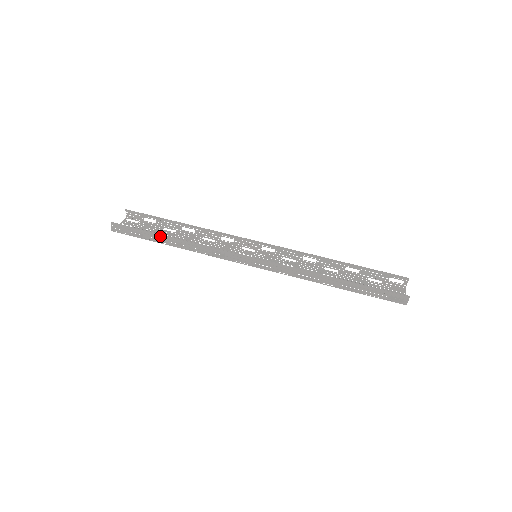
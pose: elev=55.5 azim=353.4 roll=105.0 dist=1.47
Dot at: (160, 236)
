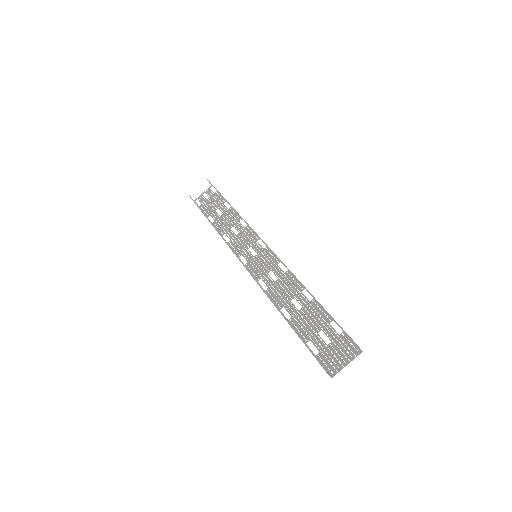
Dot at: (206, 217)
